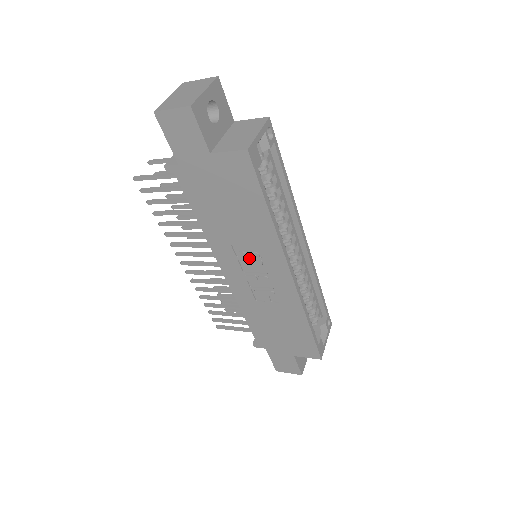
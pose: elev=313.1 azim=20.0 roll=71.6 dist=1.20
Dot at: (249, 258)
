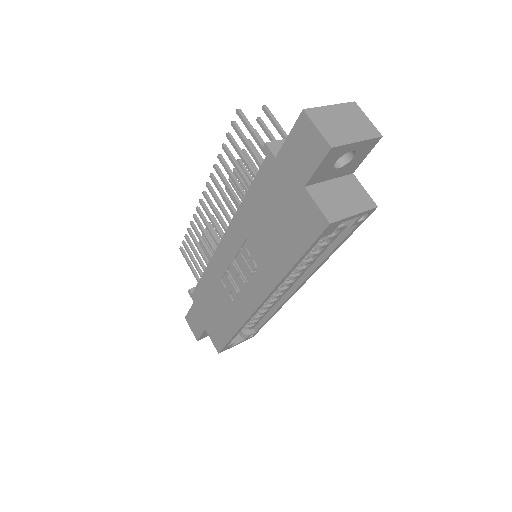
Dot at: (247, 261)
